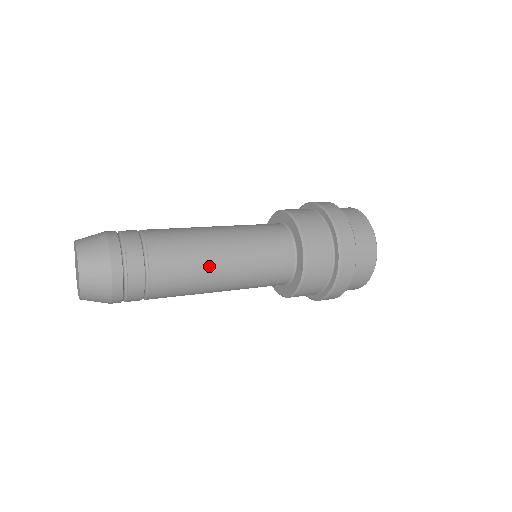
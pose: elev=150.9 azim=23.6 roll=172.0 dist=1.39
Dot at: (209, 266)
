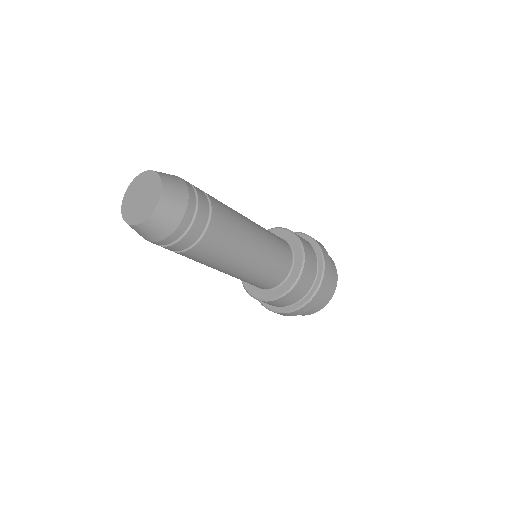
Dot at: (223, 267)
